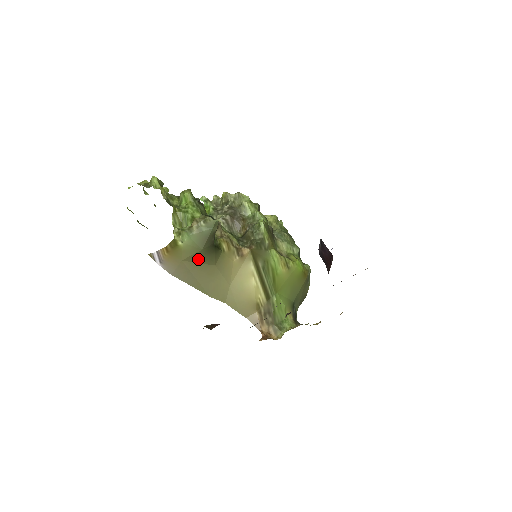
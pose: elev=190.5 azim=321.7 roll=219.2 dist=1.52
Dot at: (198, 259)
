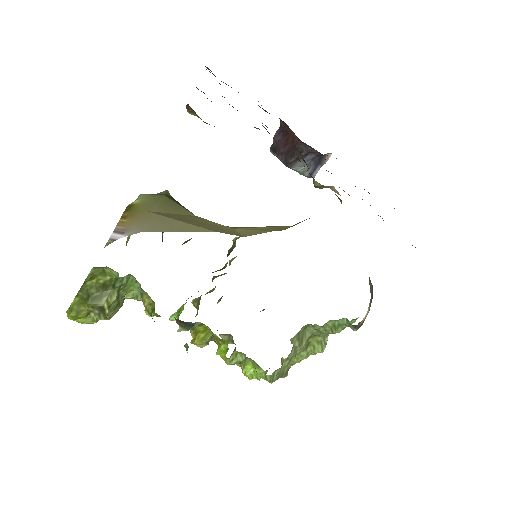
Dot at: (168, 209)
